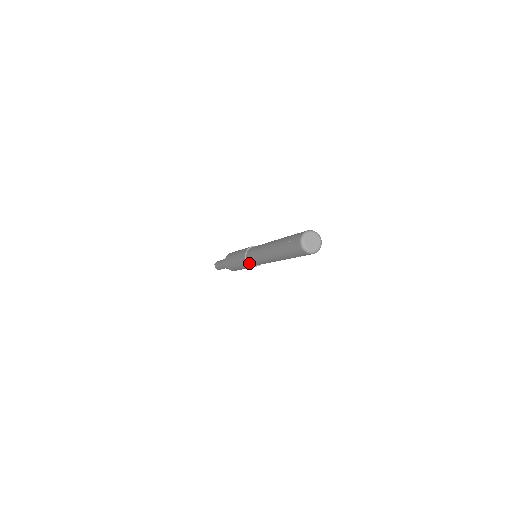
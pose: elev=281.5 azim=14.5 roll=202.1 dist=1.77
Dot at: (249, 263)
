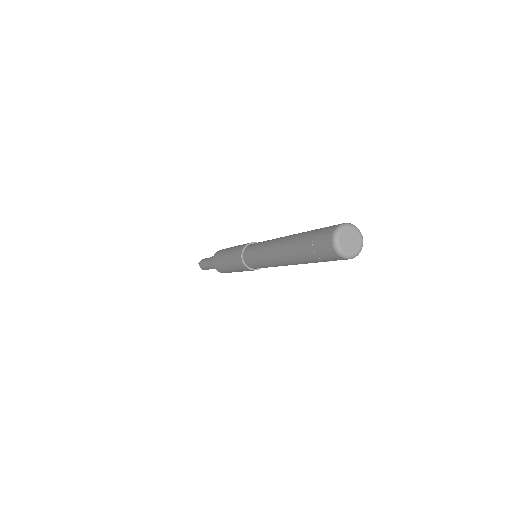
Dot at: (247, 266)
